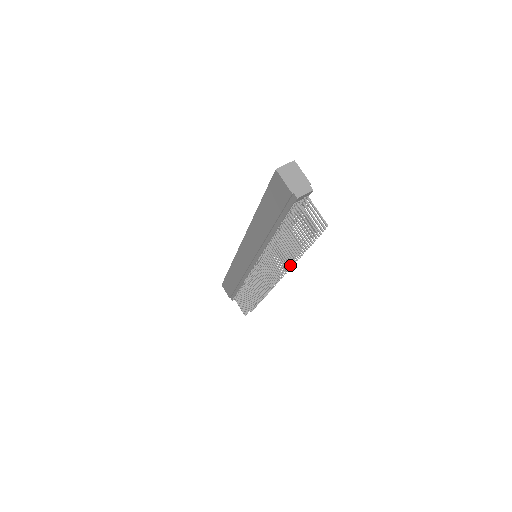
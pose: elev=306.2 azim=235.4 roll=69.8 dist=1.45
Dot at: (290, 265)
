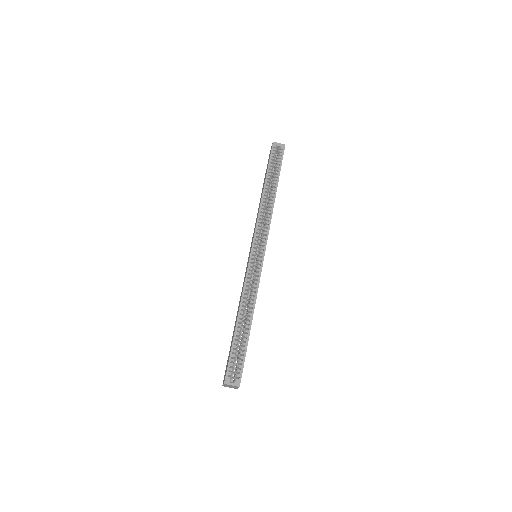
Dot at: occluded
